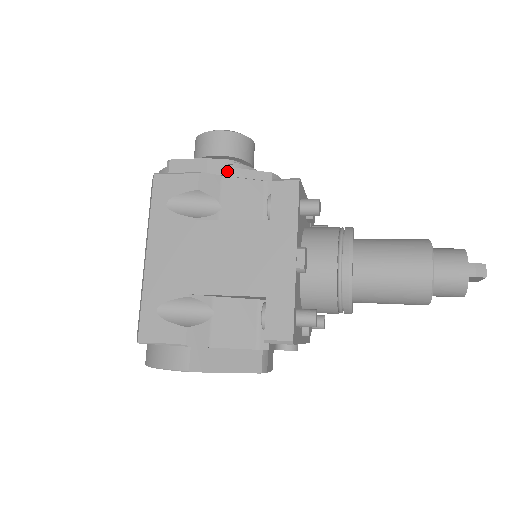
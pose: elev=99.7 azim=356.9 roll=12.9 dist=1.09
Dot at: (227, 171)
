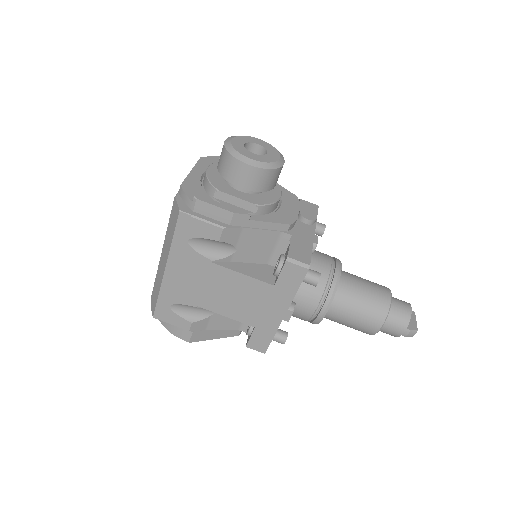
Dot at: (249, 223)
